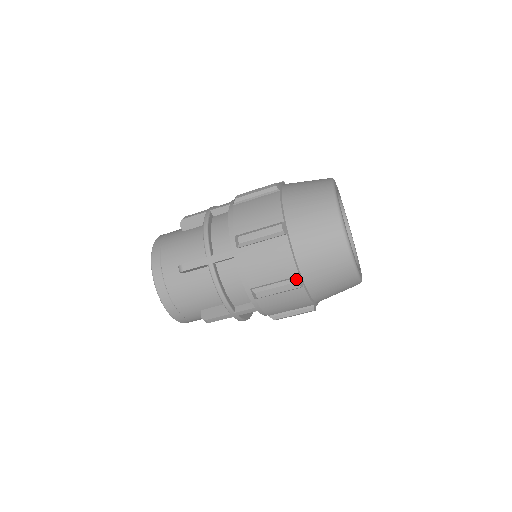
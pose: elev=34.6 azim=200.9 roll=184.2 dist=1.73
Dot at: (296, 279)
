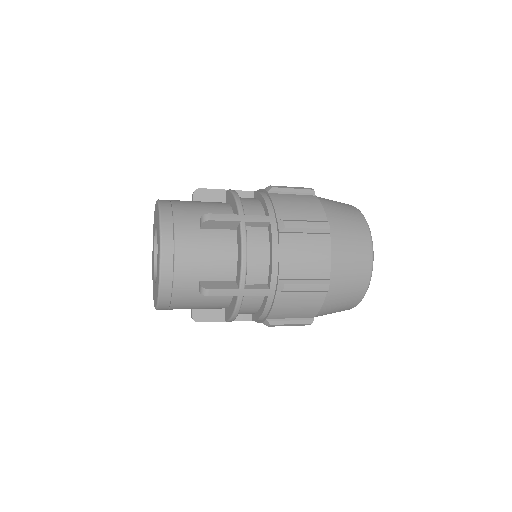
Dot at: (311, 321)
